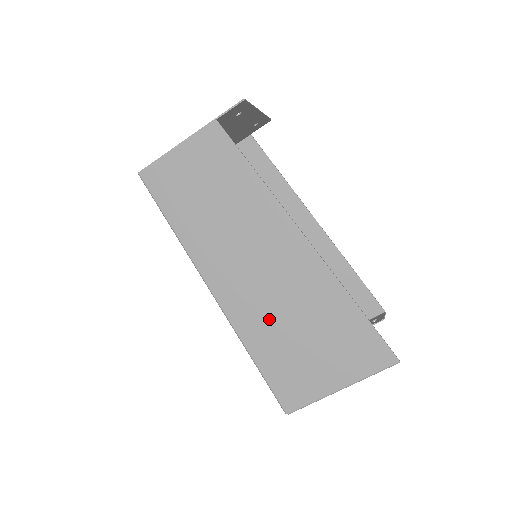
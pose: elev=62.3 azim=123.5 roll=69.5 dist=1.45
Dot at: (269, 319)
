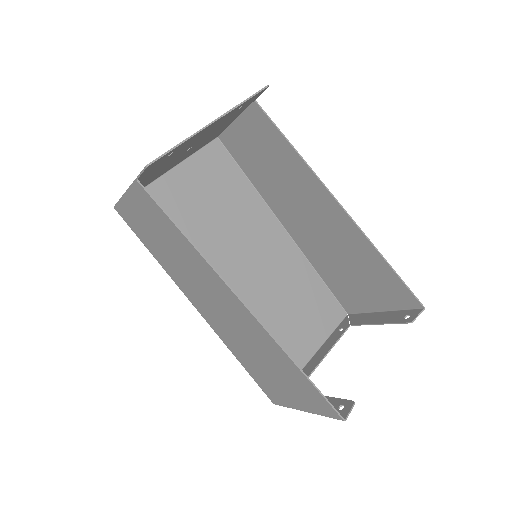
Dot at: (238, 343)
